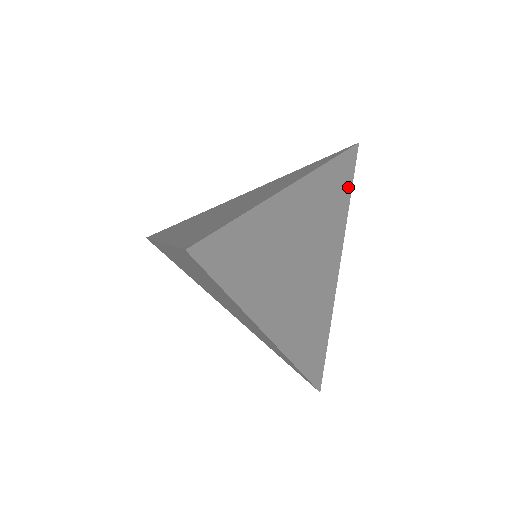
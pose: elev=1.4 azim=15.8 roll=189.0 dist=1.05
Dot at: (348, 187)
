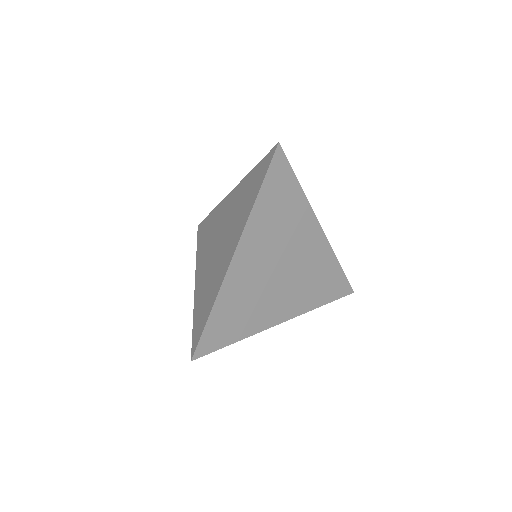
Dot at: (330, 297)
